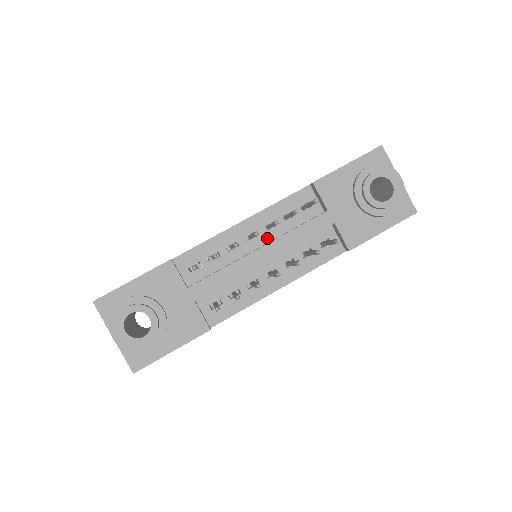
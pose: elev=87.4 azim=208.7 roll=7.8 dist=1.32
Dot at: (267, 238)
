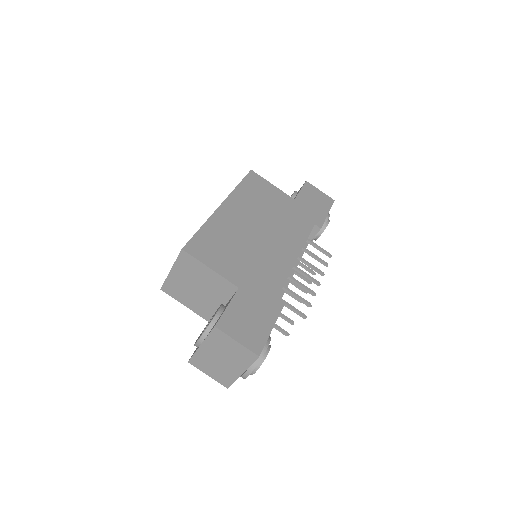
Dot at: occluded
